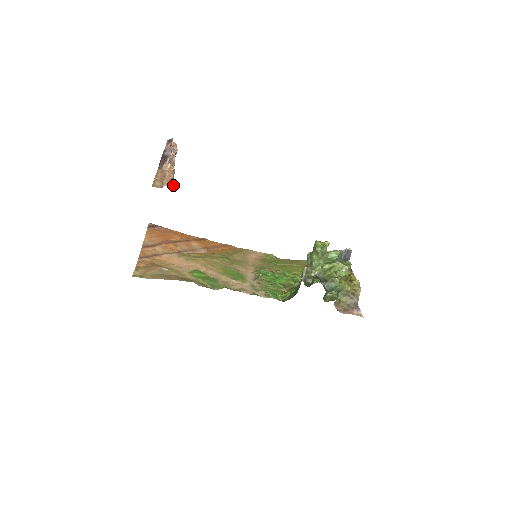
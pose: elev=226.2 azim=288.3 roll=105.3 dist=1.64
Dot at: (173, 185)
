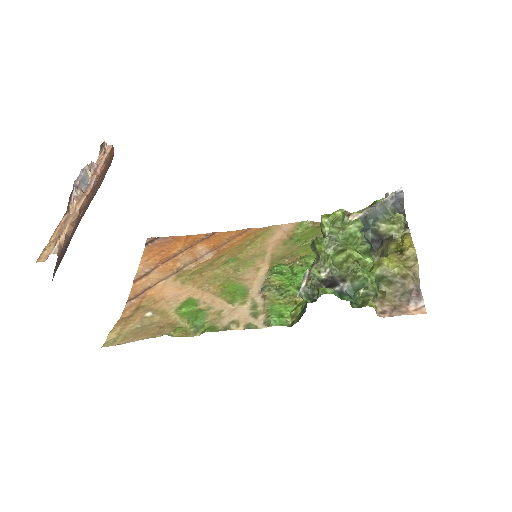
Dot at: (56, 251)
